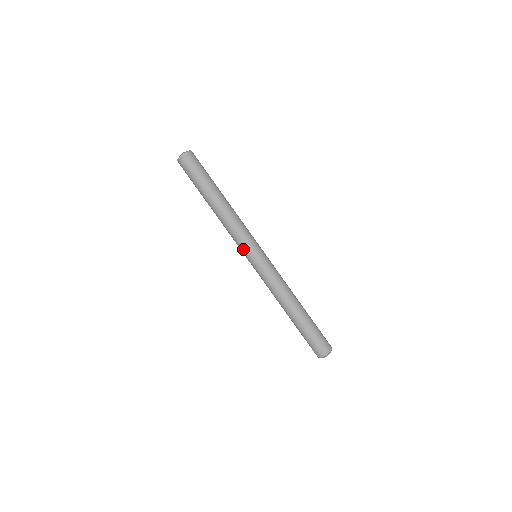
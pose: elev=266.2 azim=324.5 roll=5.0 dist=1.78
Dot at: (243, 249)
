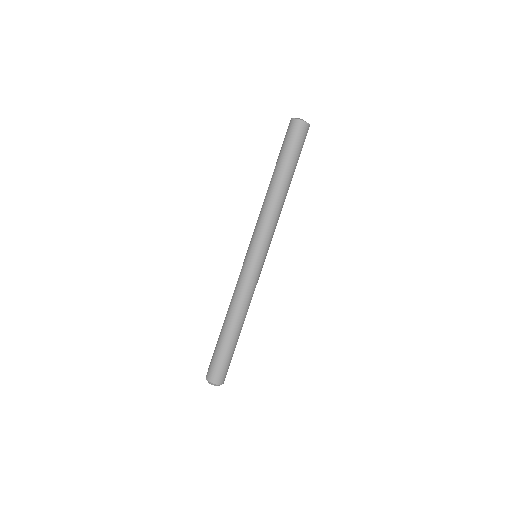
Dot at: occluded
